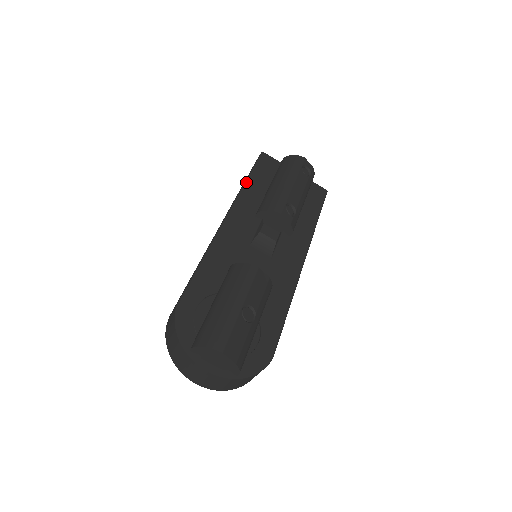
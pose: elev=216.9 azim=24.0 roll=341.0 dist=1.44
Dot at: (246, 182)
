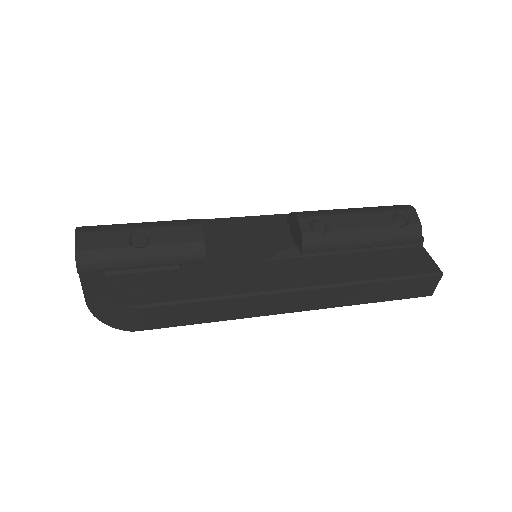
Dot at: occluded
